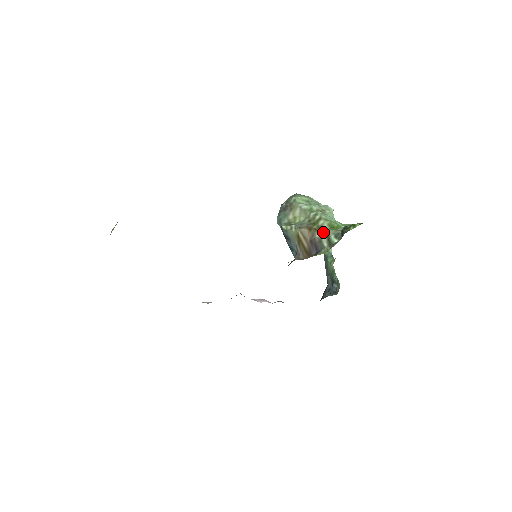
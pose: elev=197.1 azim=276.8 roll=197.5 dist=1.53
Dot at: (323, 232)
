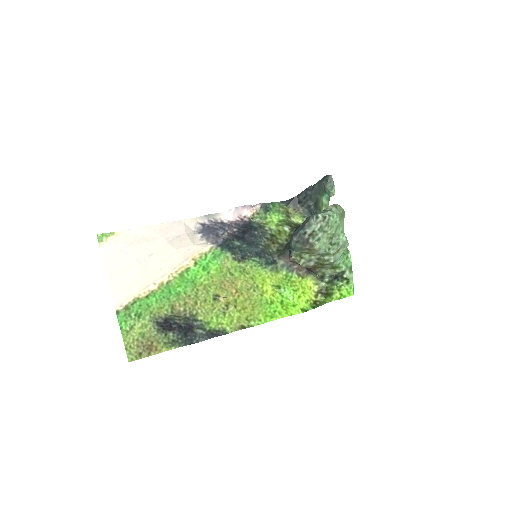
Dot at: (323, 270)
